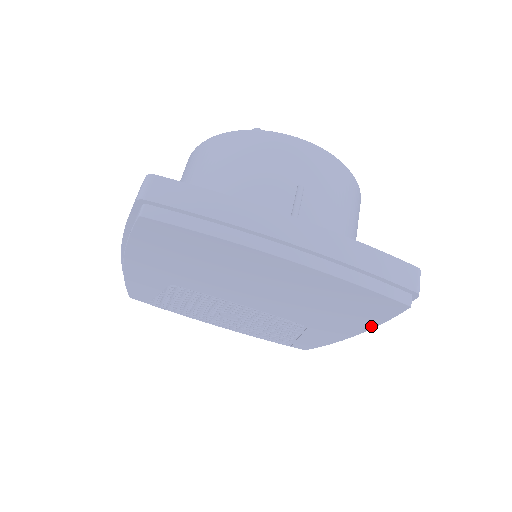
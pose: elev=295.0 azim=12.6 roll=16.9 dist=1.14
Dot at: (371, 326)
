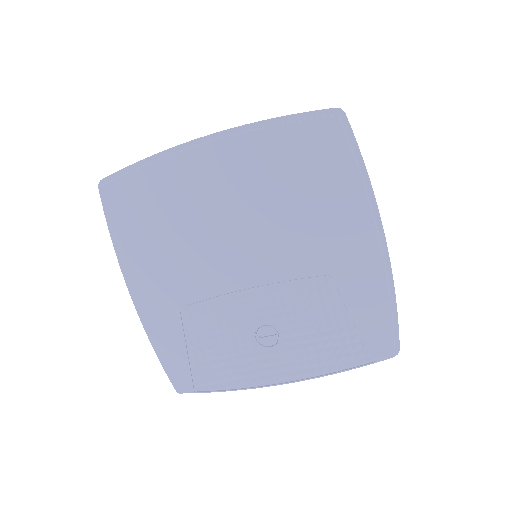
Dot at: (363, 197)
